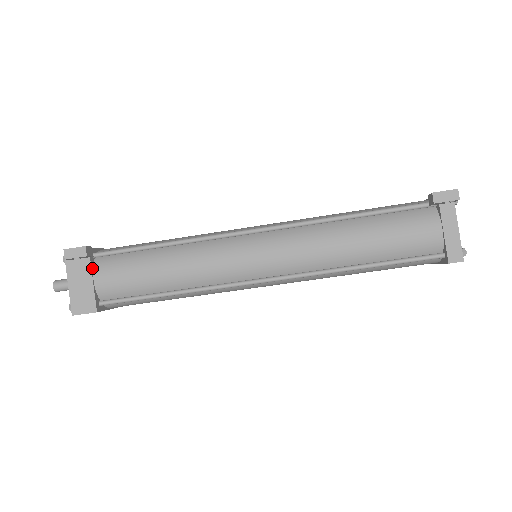
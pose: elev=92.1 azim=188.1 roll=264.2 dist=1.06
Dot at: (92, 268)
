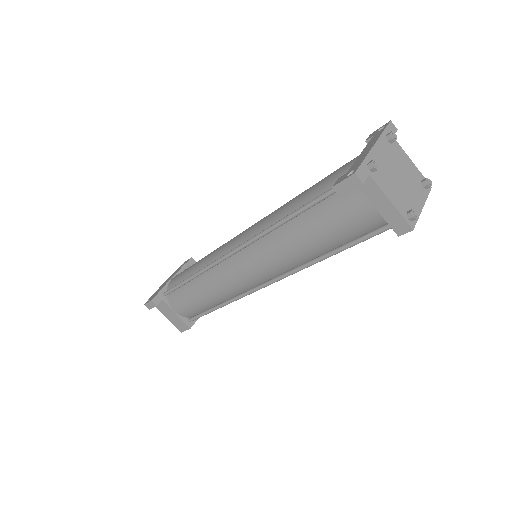
Dot at: (168, 304)
